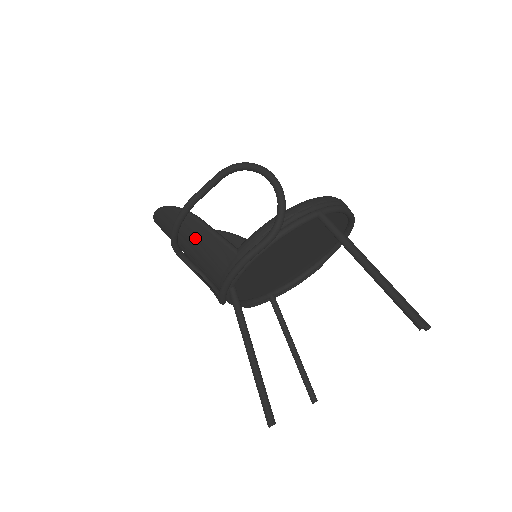
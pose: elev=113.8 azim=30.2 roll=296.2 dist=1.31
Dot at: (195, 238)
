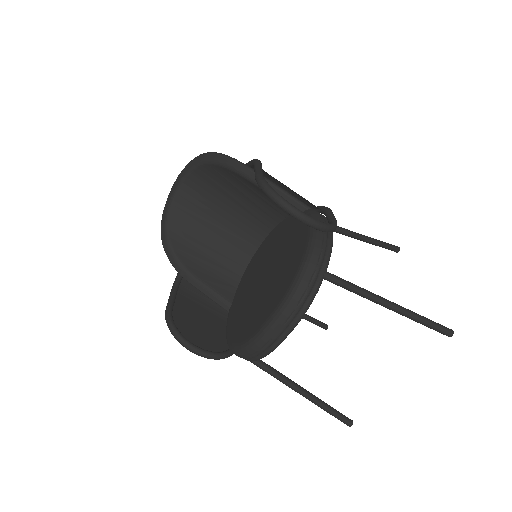
Dot at: occluded
